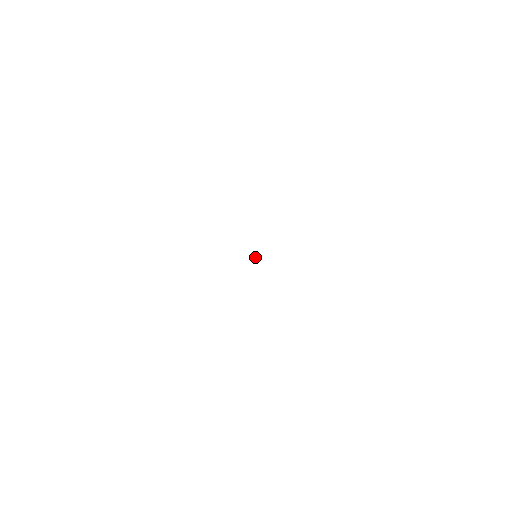
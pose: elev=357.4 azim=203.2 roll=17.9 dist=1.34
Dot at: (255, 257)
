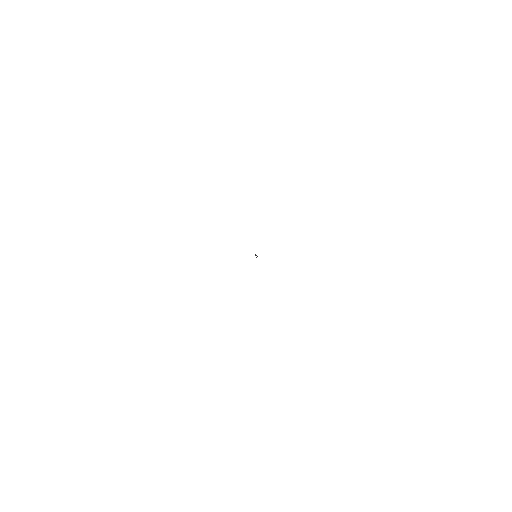
Dot at: occluded
